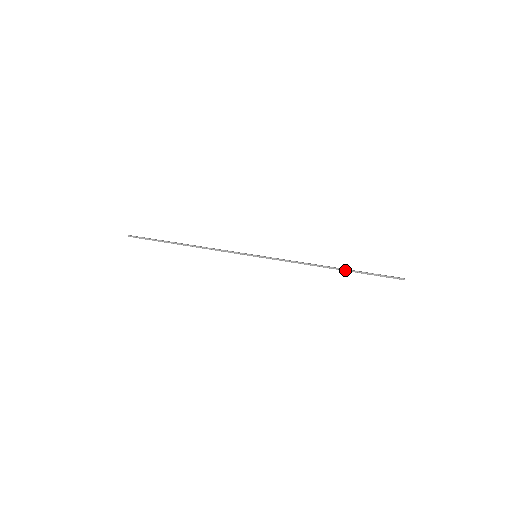
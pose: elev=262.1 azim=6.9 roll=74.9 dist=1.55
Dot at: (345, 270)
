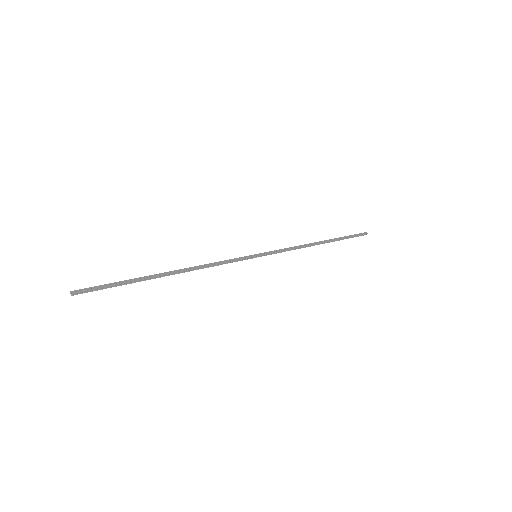
Dot at: occluded
